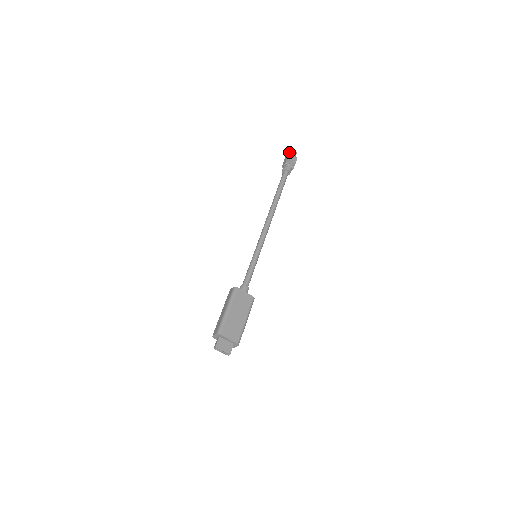
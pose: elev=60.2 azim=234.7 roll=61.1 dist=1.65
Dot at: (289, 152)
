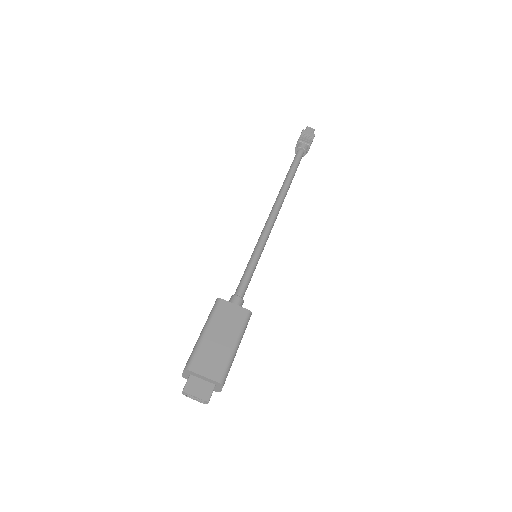
Dot at: occluded
